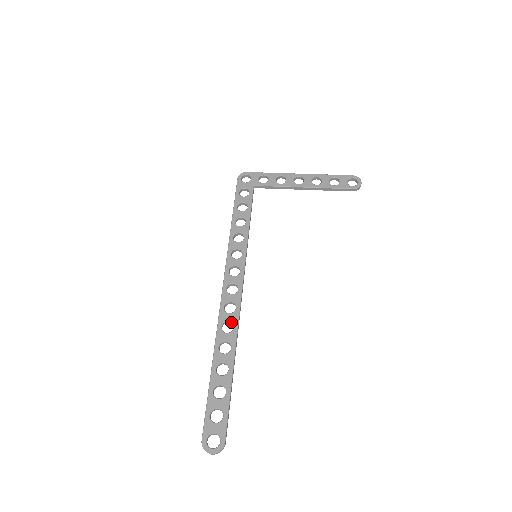
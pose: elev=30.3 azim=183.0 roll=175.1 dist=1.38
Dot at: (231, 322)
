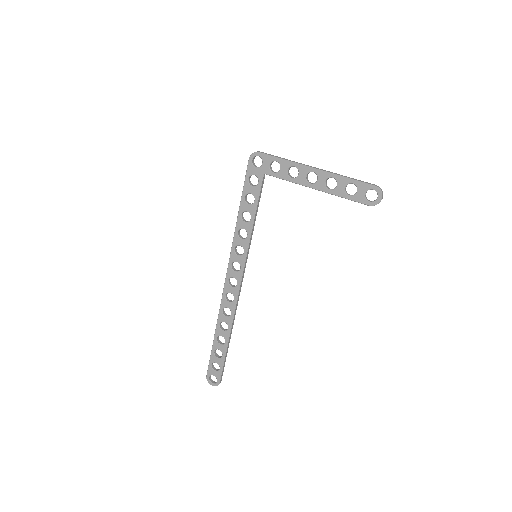
Dot at: occluded
